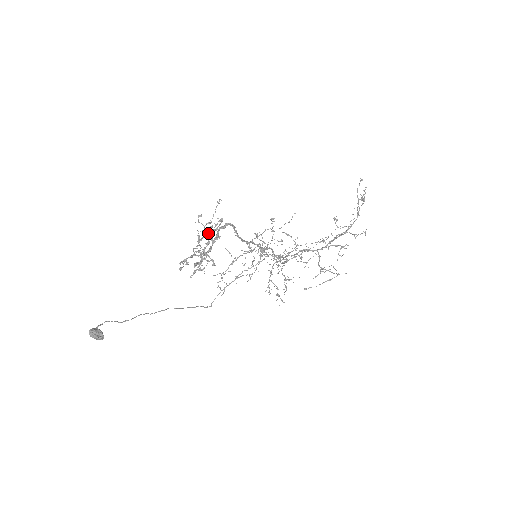
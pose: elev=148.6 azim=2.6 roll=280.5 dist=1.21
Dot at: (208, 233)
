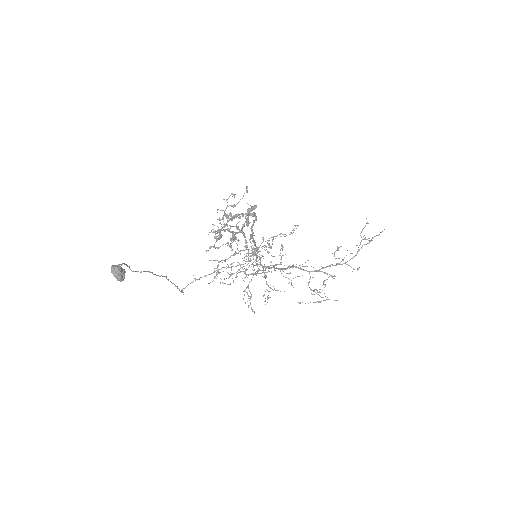
Dot at: (235, 214)
